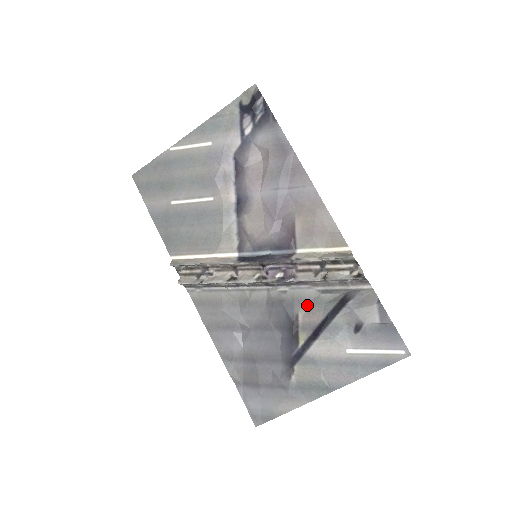
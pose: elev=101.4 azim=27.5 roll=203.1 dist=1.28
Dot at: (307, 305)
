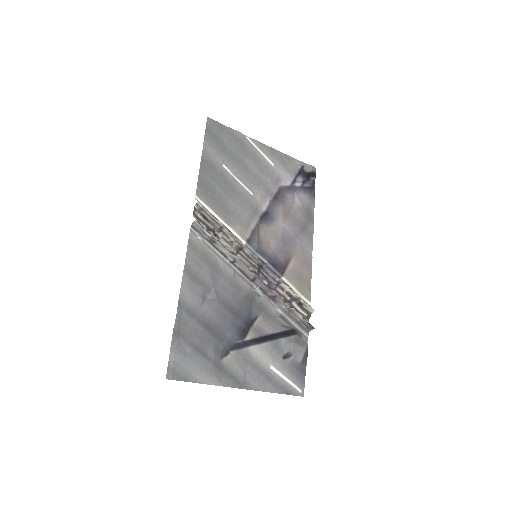
Dot at: (267, 316)
